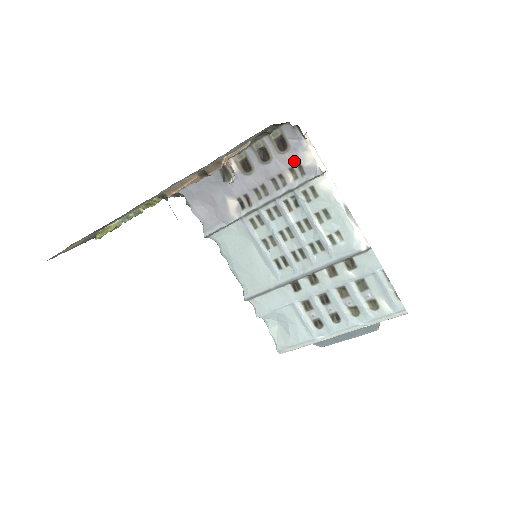
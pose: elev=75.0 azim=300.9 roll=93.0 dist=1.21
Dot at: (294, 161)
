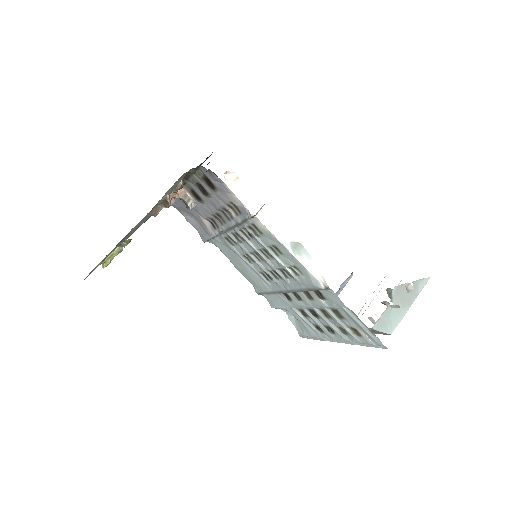
Dot at: (227, 200)
